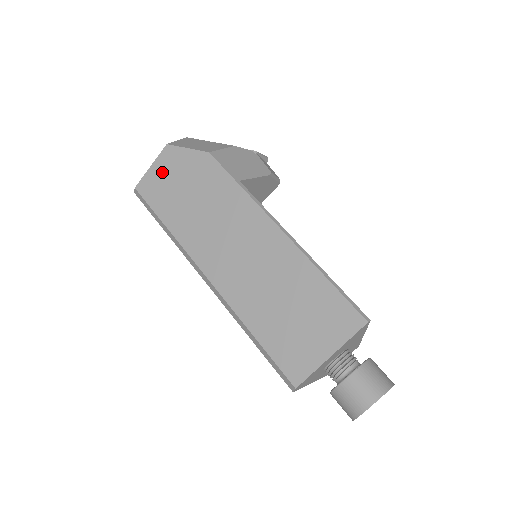
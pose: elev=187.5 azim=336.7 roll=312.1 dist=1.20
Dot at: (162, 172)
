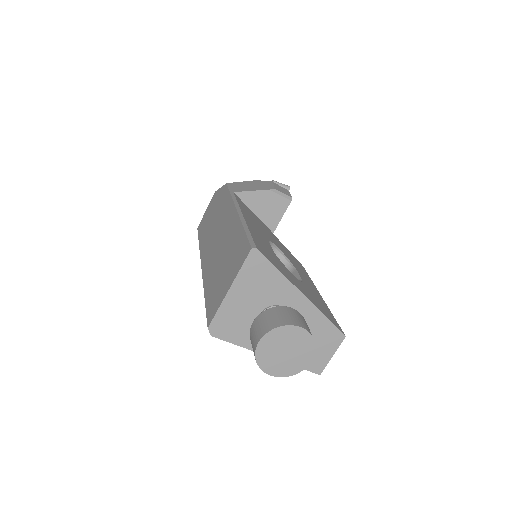
Dot at: (208, 210)
